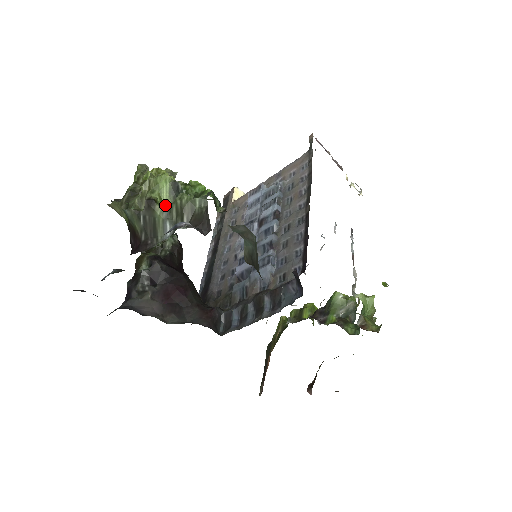
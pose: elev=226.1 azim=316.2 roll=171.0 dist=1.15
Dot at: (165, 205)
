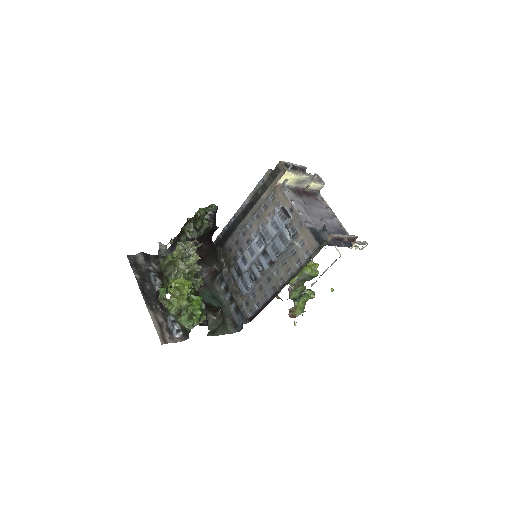
Dot at: occluded
